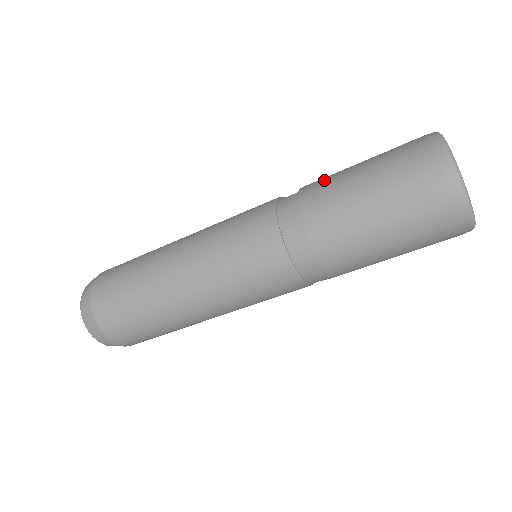
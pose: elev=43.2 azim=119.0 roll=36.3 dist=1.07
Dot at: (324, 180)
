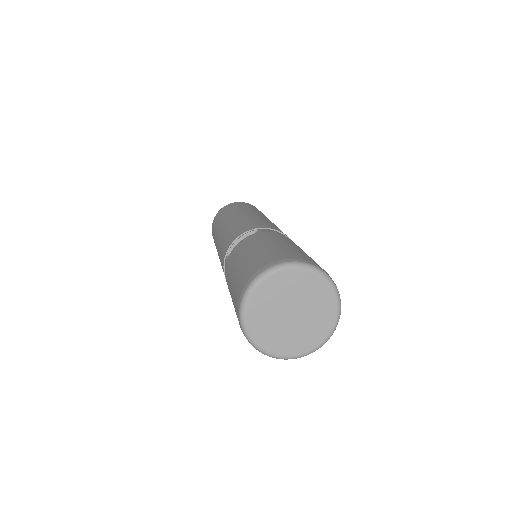
Dot at: (228, 268)
